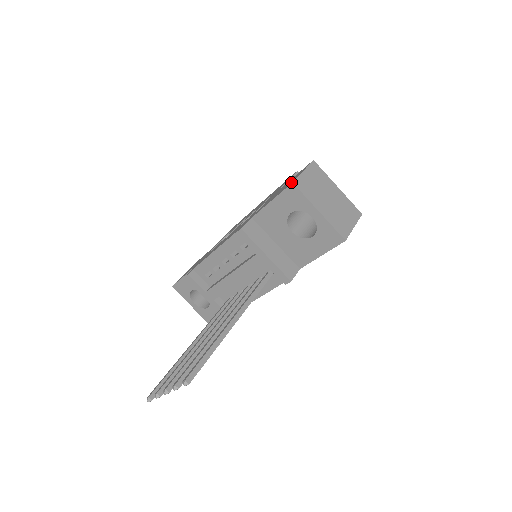
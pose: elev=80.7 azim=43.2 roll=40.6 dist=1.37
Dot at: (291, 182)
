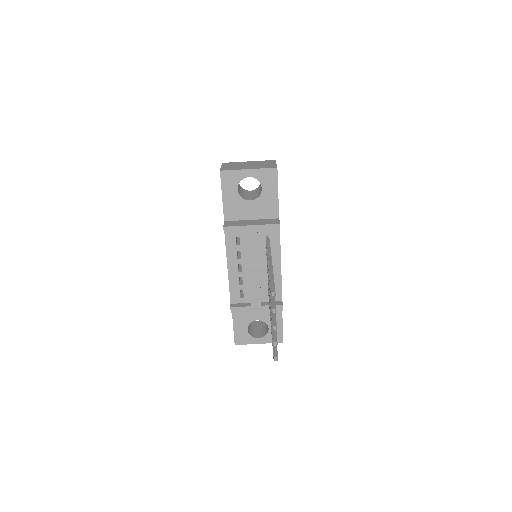
Dot at: occluded
